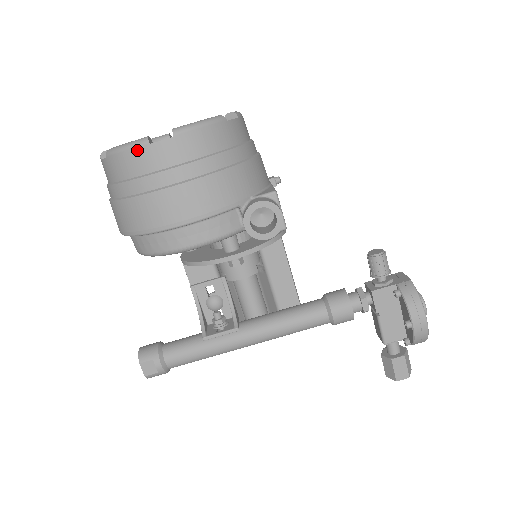
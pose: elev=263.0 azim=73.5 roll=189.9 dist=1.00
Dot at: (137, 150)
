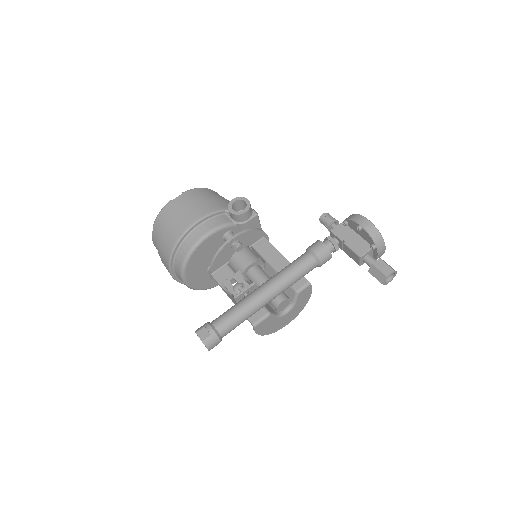
Dot at: (166, 207)
